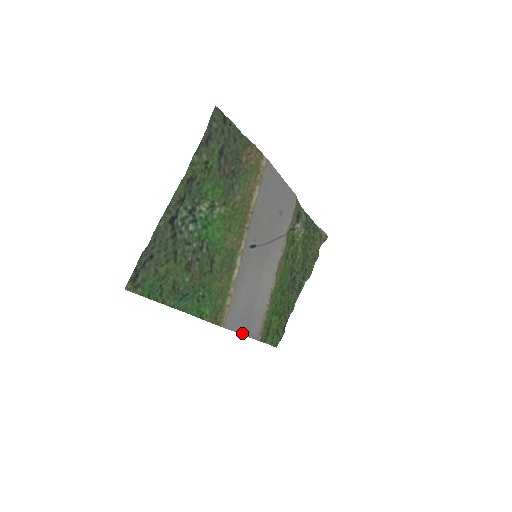
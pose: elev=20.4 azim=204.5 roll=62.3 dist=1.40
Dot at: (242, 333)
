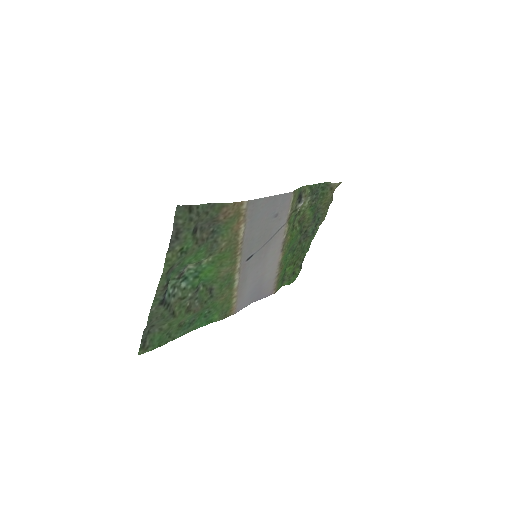
Dot at: (255, 301)
